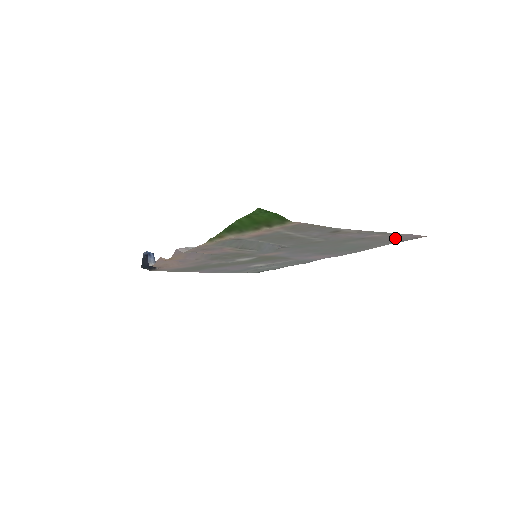
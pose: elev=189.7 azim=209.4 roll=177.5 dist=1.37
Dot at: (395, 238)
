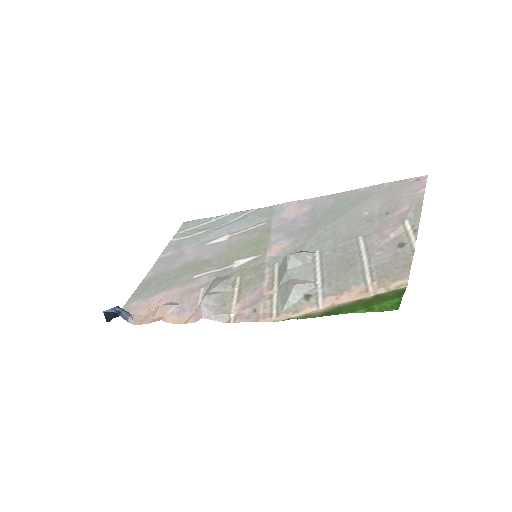
Dot at: (403, 190)
